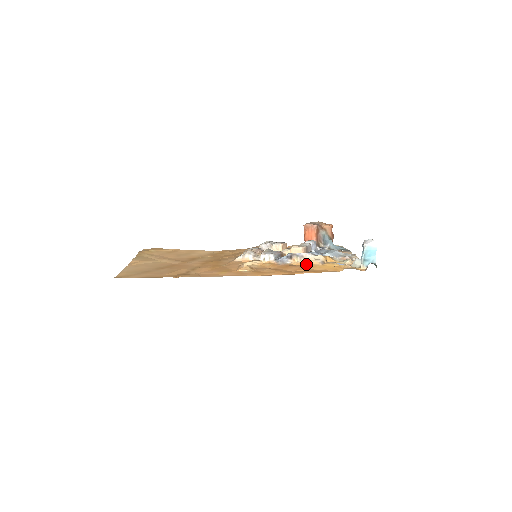
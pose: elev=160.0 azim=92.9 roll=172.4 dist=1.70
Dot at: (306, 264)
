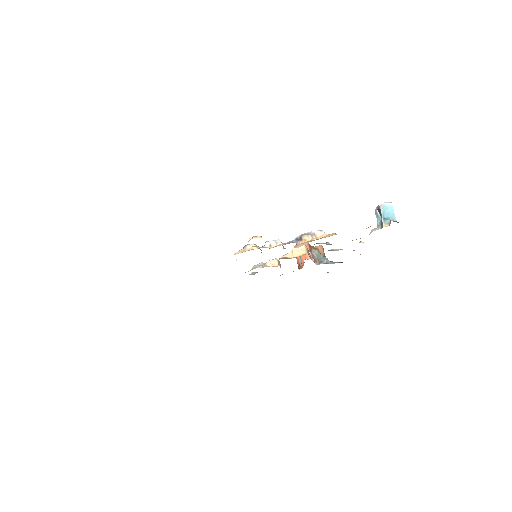
Dot at: (321, 238)
